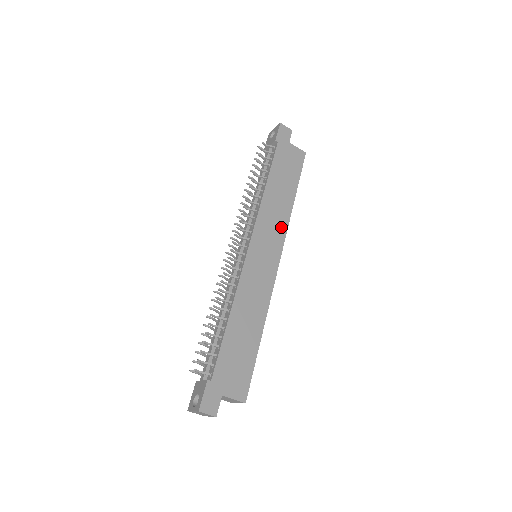
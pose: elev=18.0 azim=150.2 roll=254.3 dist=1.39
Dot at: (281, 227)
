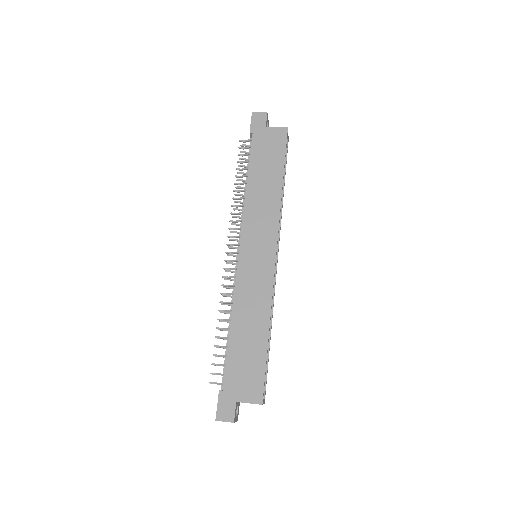
Dot at: (272, 218)
